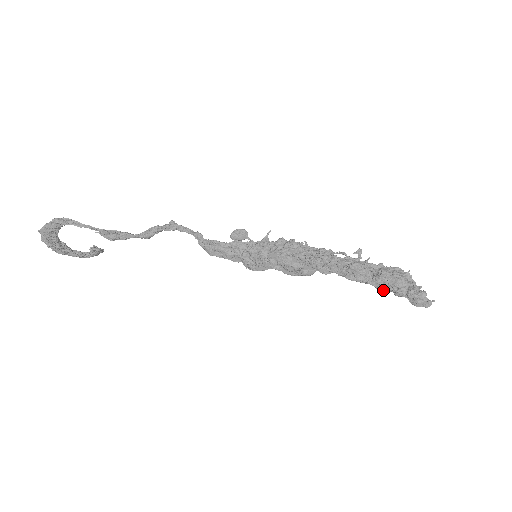
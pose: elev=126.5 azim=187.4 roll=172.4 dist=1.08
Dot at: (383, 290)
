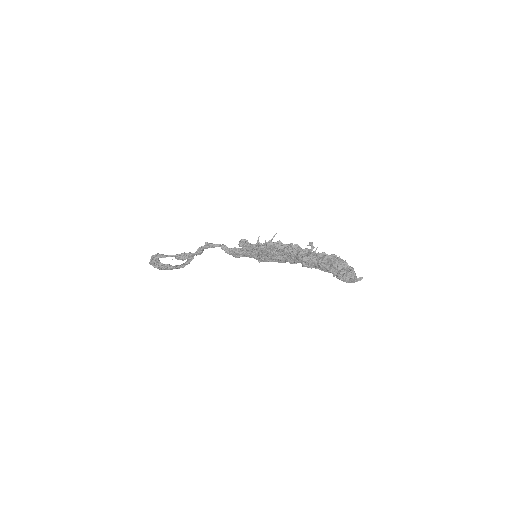
Dot at: occluded
